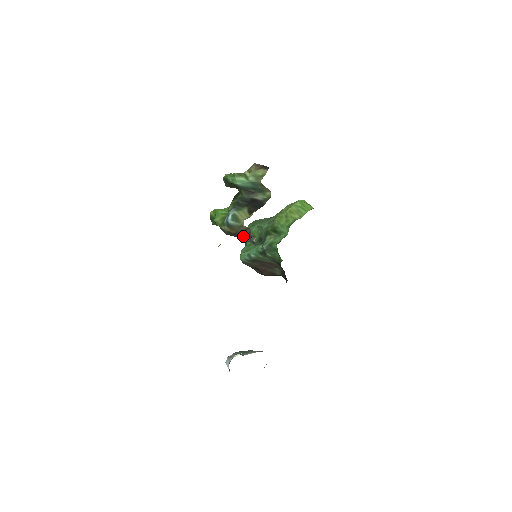
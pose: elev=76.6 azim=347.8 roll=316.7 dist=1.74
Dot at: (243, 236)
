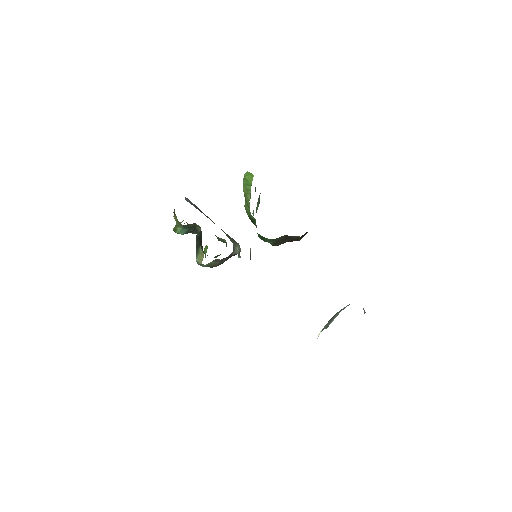
Dot at: (229, 257)
